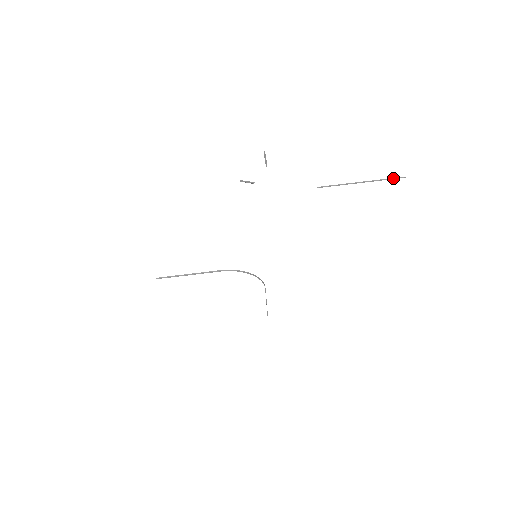
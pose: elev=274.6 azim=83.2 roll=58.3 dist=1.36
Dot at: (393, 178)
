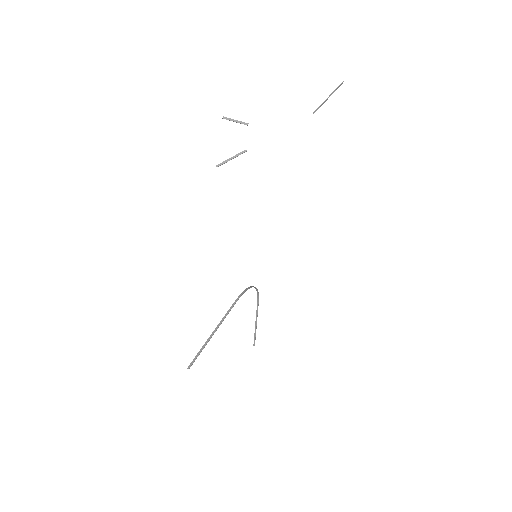
Dot at: (340, 84)
